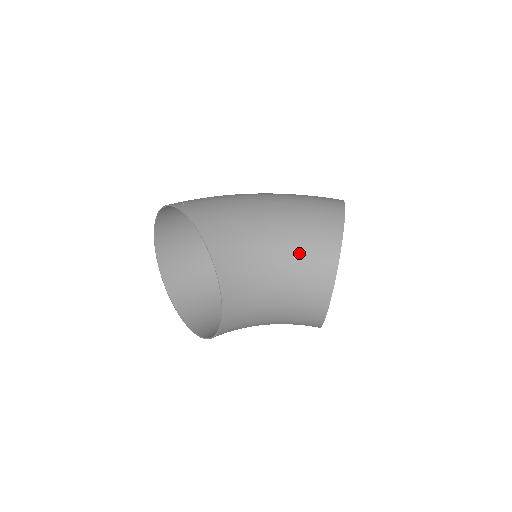
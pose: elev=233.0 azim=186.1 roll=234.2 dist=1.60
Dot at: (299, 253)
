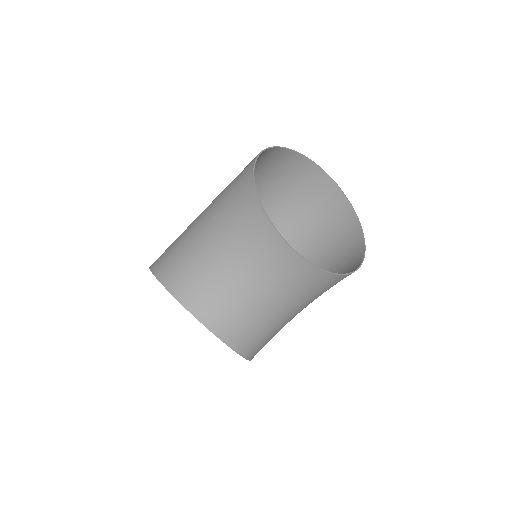
Dot at: (229, 224)
